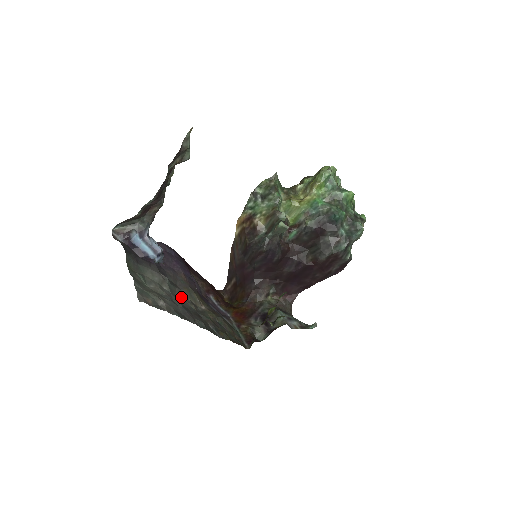
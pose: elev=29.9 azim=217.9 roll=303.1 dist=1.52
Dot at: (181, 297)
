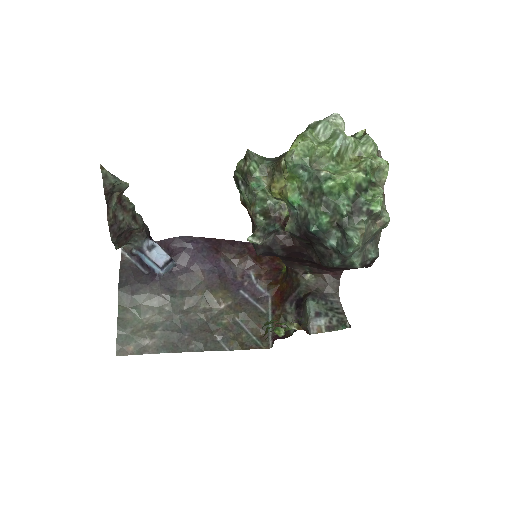
Dot at: (191, 307)
